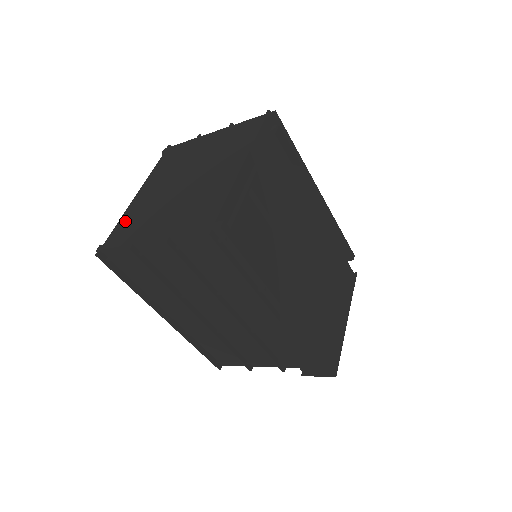
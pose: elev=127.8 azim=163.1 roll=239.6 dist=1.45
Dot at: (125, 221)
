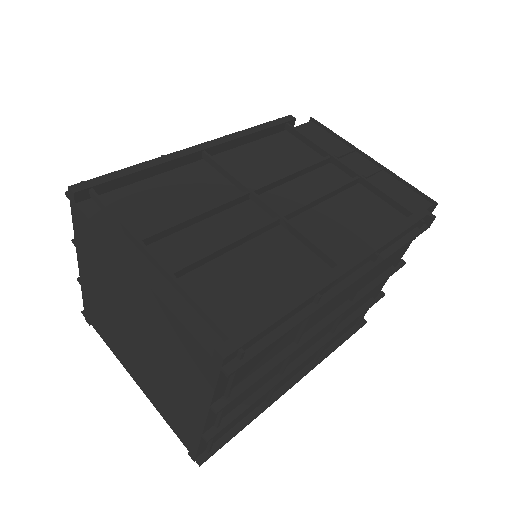
Dot at: (167, 416)
